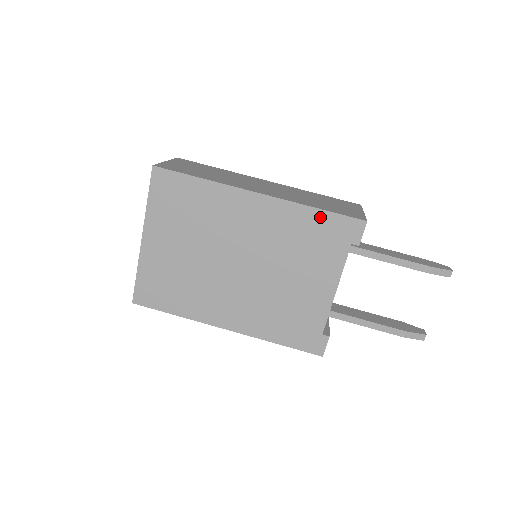
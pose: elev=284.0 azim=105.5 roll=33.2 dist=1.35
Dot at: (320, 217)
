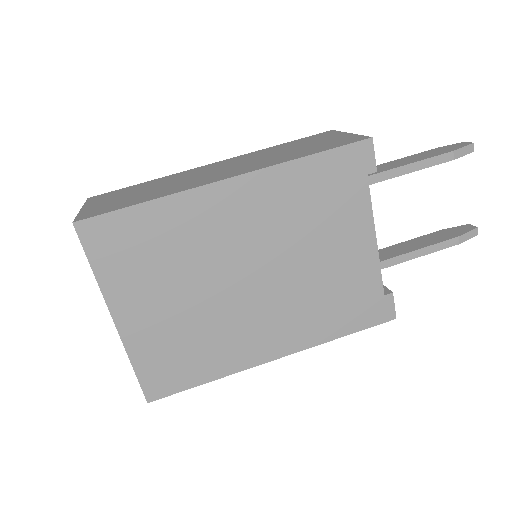
Dot at: (317, 164)
